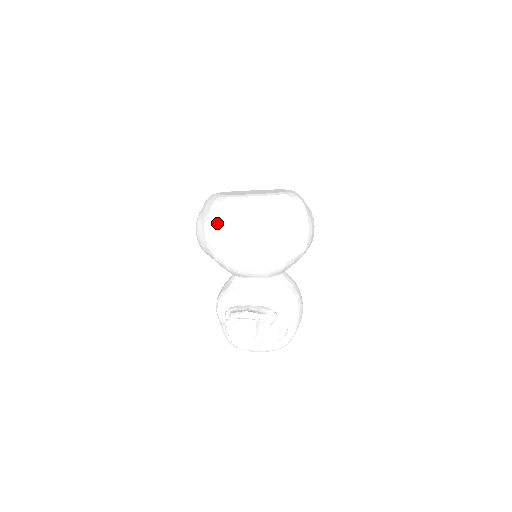
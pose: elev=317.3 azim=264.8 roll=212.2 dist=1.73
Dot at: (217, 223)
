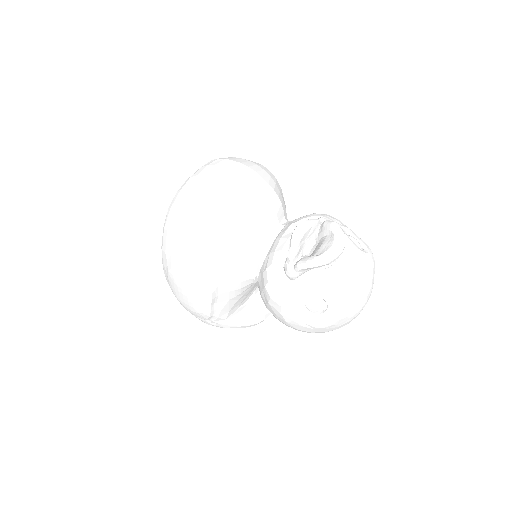
Dot at: (181, 218)
